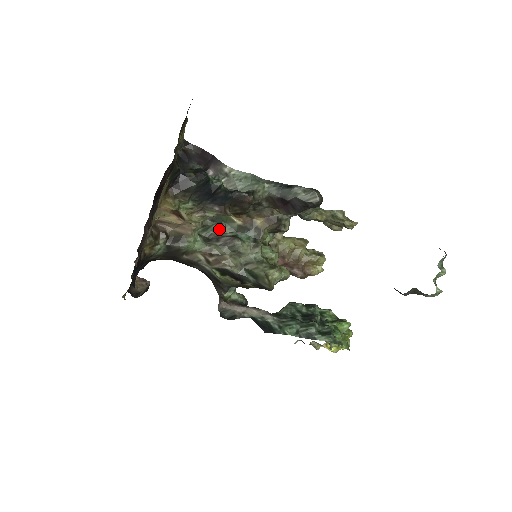
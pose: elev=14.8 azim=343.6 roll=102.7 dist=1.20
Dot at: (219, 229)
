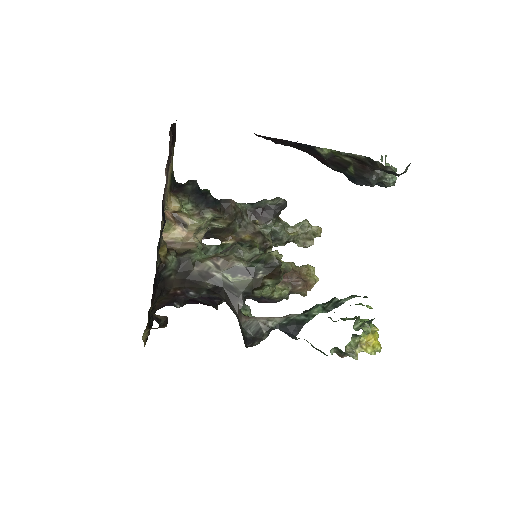
Dot at: (217, 250)
